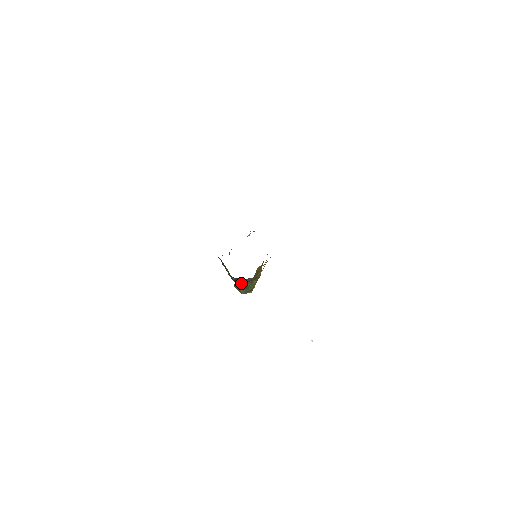
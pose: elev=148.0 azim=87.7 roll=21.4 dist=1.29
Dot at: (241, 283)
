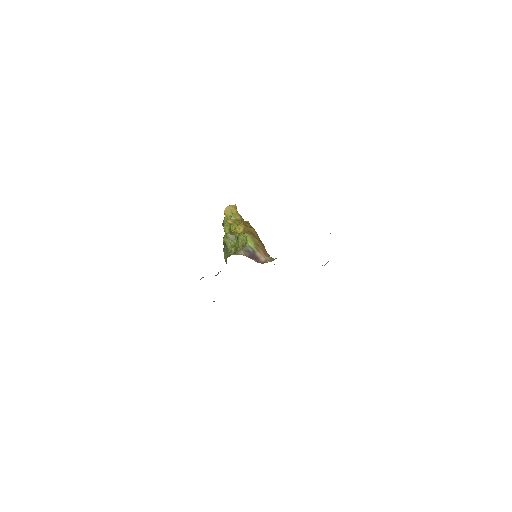
Dot at: occluded
